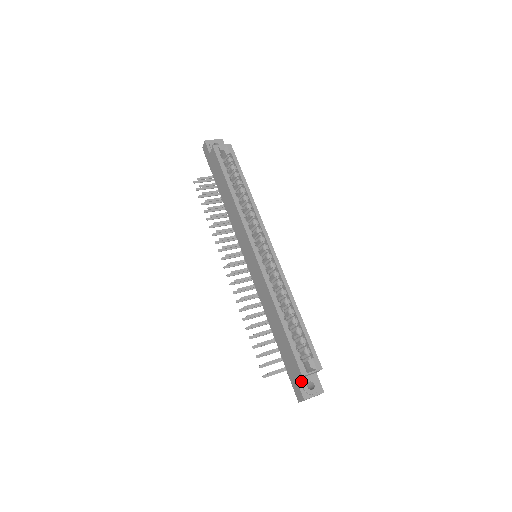
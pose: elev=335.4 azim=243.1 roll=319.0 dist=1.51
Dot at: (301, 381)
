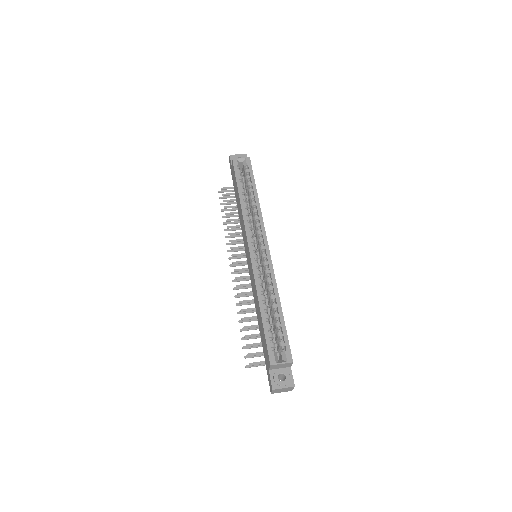
Dot at: (273, 372)
